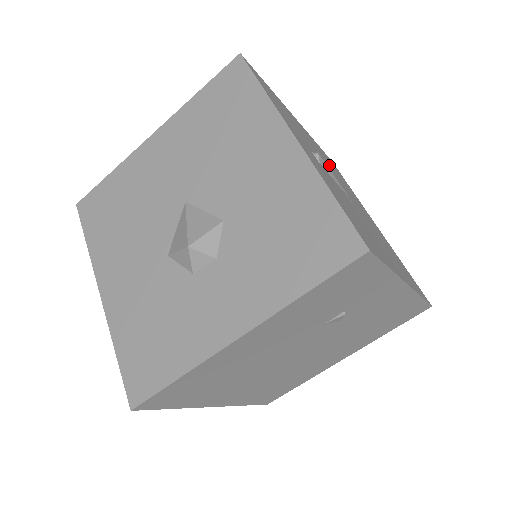
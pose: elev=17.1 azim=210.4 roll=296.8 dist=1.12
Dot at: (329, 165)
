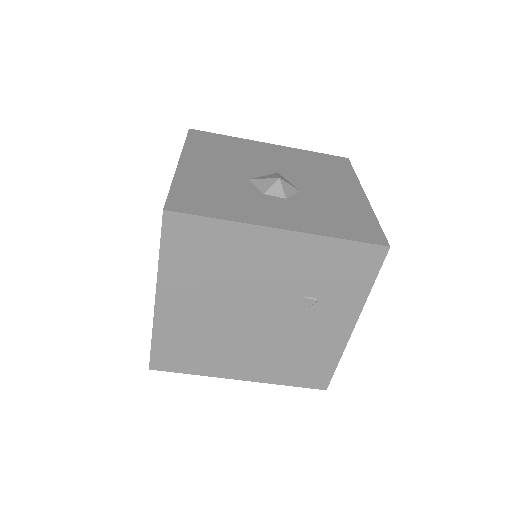
Dot at: occluded
